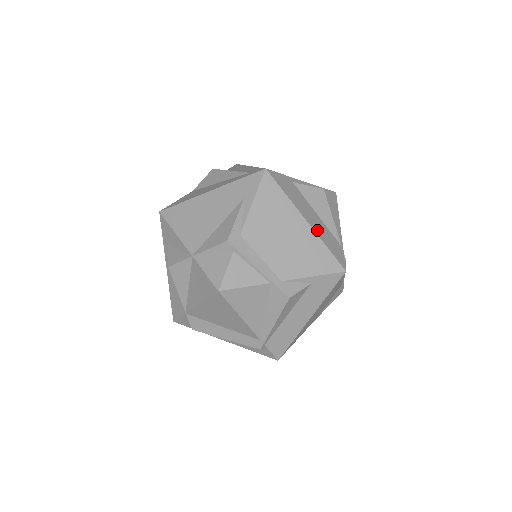
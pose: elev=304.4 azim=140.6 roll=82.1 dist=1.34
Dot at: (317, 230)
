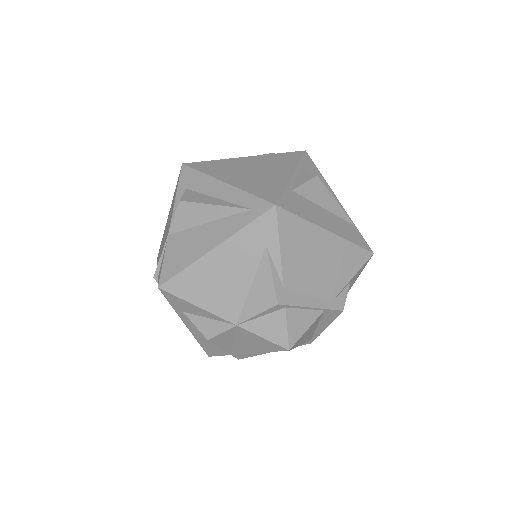
Dot at: (339, 232)
